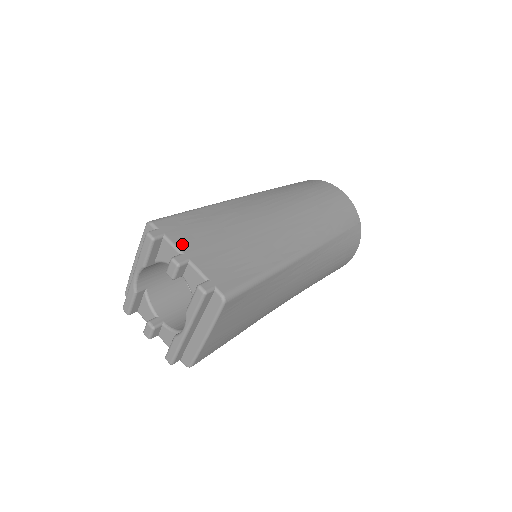
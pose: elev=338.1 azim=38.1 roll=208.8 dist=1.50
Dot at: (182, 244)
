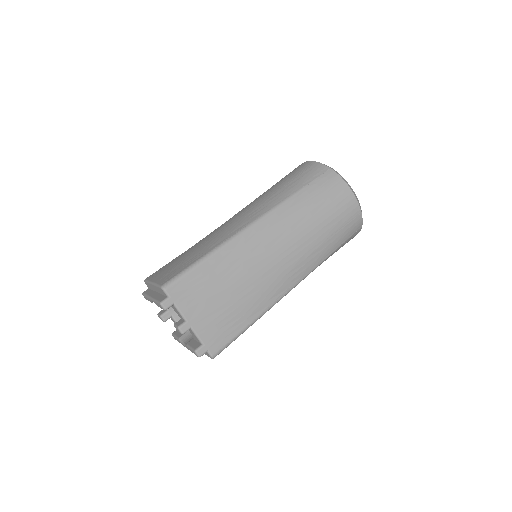
Dot at: (188, 312)
